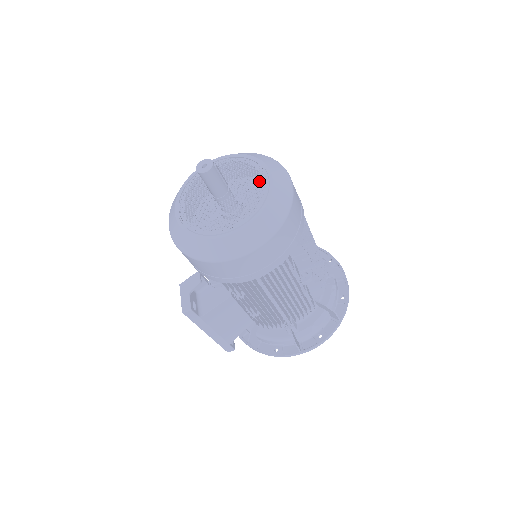
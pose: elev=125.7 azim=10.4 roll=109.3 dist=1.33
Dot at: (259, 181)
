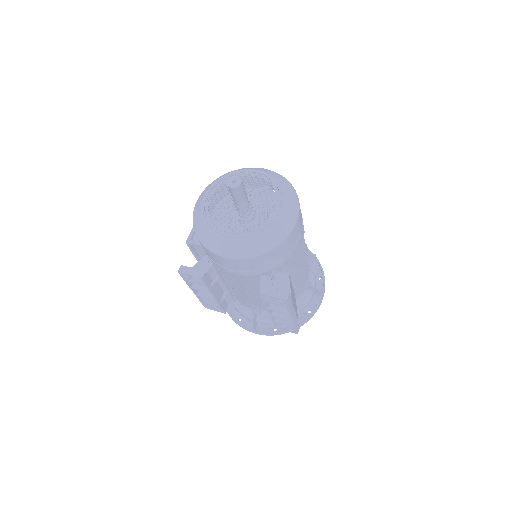
Dot at: occluded
